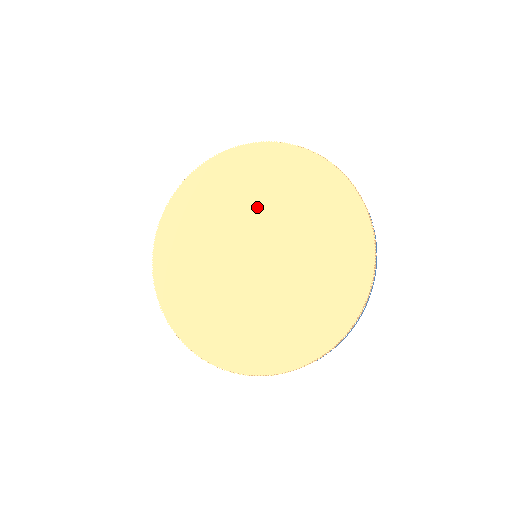
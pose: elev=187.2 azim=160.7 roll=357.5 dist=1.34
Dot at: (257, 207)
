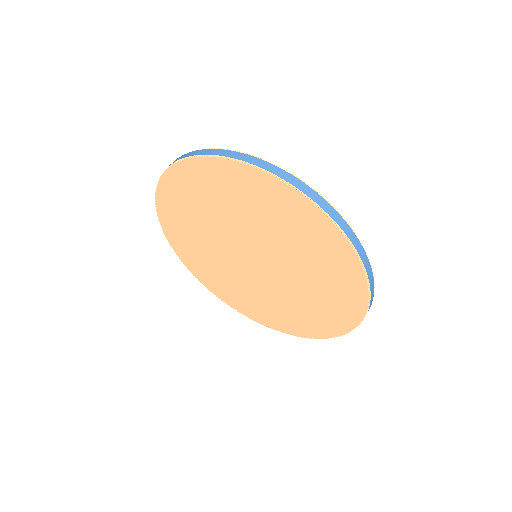
Dot at: (256, 228)
